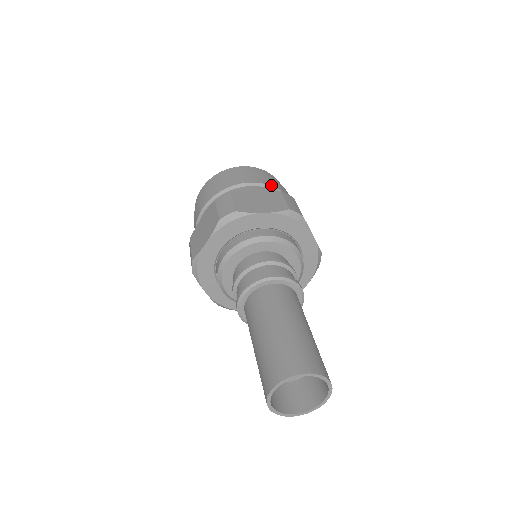
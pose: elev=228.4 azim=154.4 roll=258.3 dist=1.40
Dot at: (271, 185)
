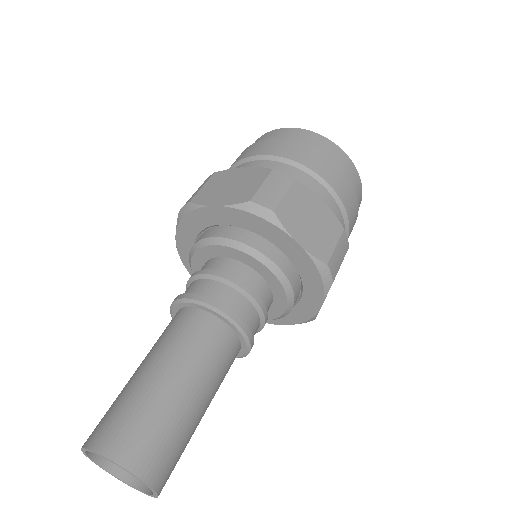
Dot at: (287, 157)
